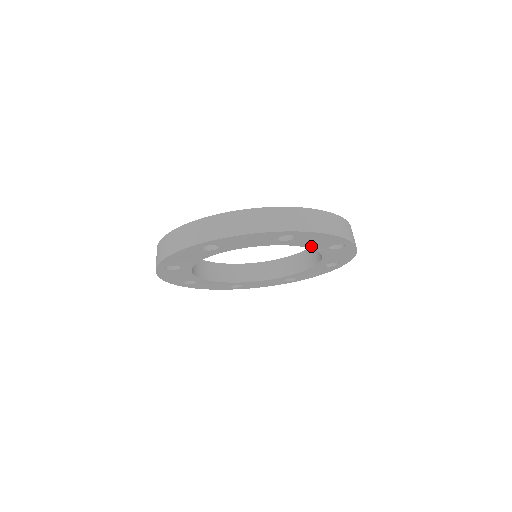
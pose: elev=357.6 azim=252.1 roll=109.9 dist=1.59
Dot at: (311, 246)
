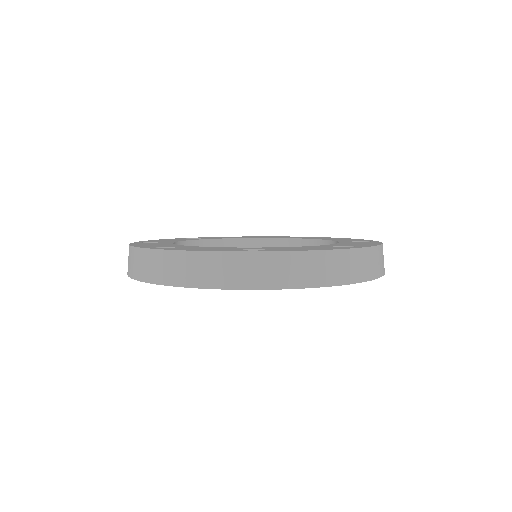
Dot at: occluded
